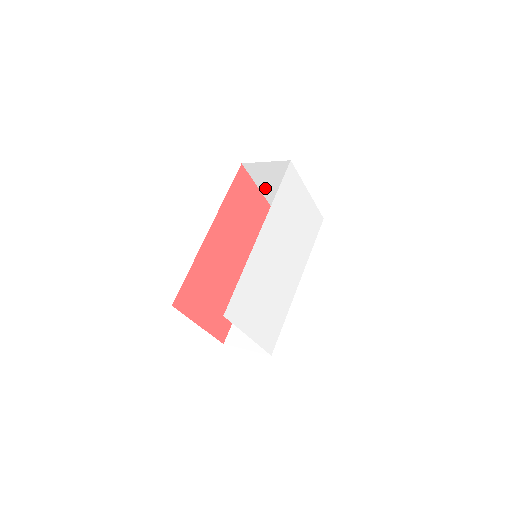
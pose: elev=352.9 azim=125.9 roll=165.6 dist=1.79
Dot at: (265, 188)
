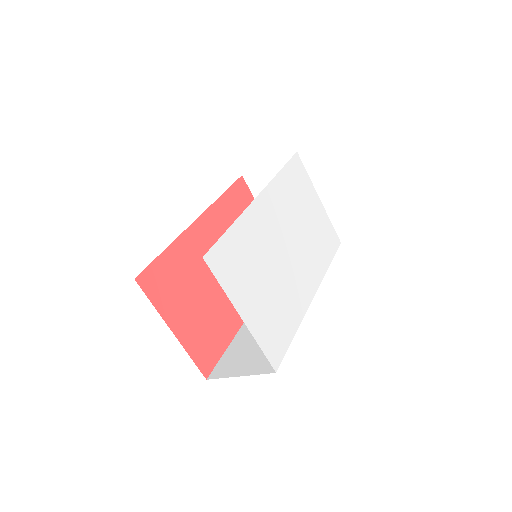
Dot at: occluded
